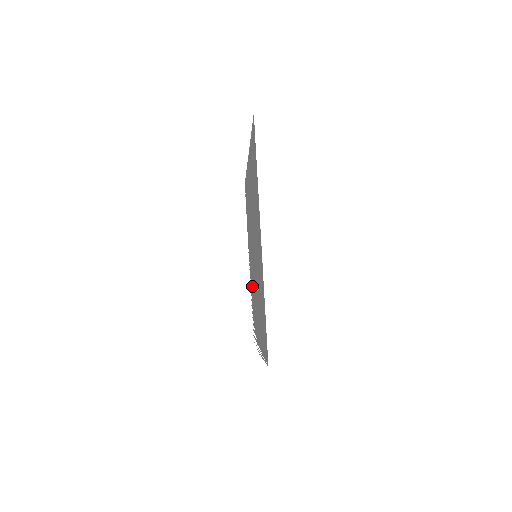
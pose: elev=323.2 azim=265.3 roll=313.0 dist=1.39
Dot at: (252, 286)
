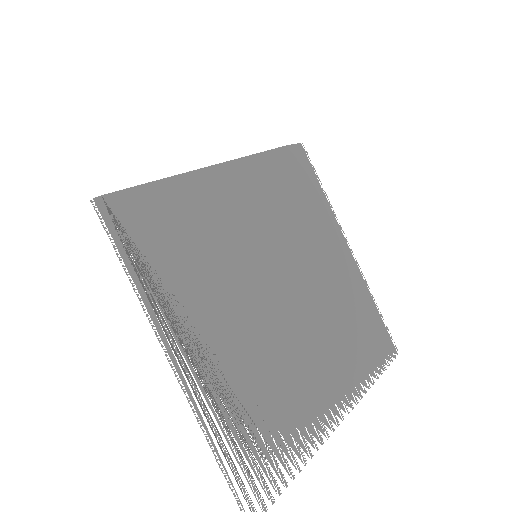
Dot at: (288, 384)
